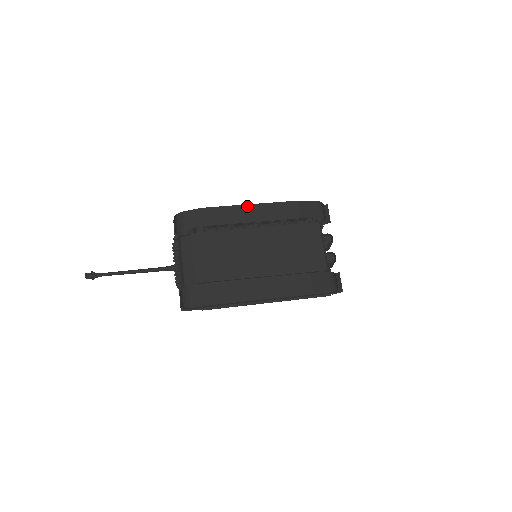
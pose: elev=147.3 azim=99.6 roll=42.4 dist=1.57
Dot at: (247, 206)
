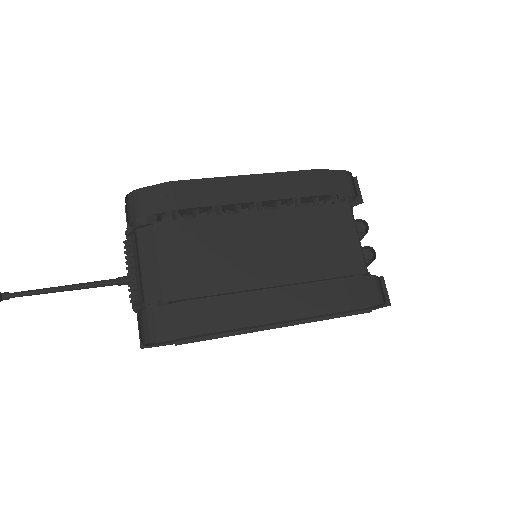
Dot at: (241, 178)
